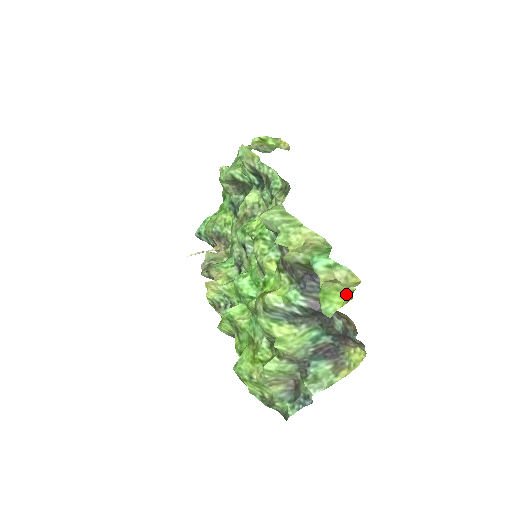
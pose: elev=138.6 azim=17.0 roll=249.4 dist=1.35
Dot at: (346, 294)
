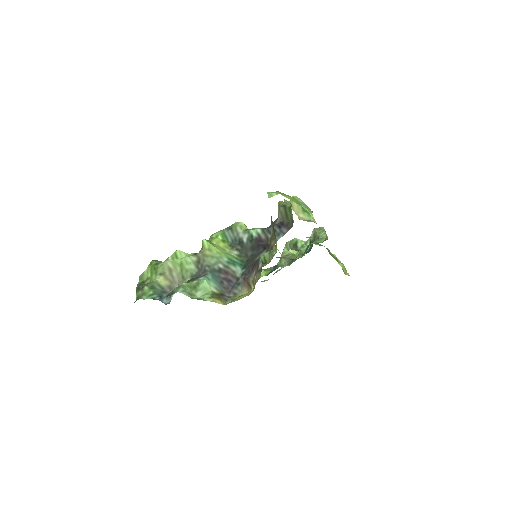
Dot at: (295, 201)
